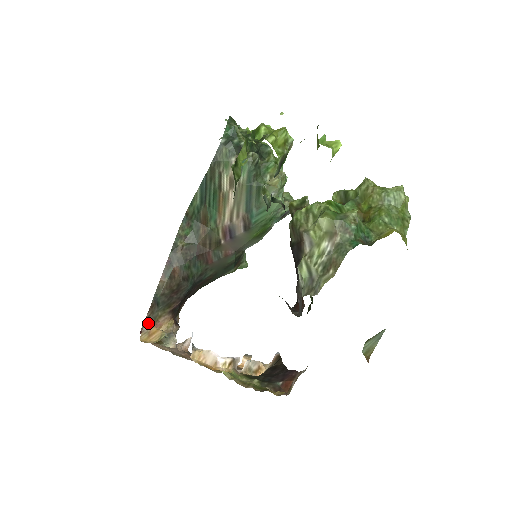
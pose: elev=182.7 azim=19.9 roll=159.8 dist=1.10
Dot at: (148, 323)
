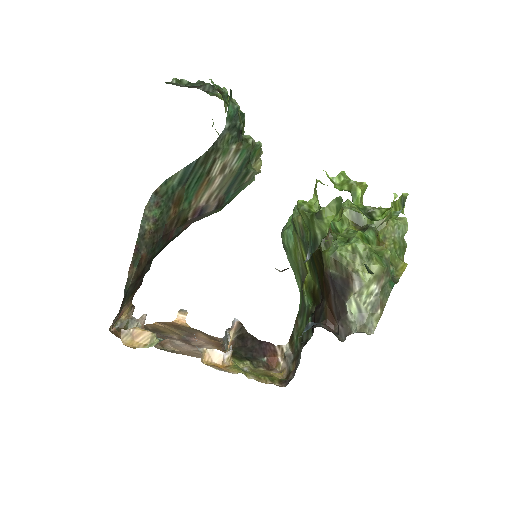
Dot at: (117, 318)
